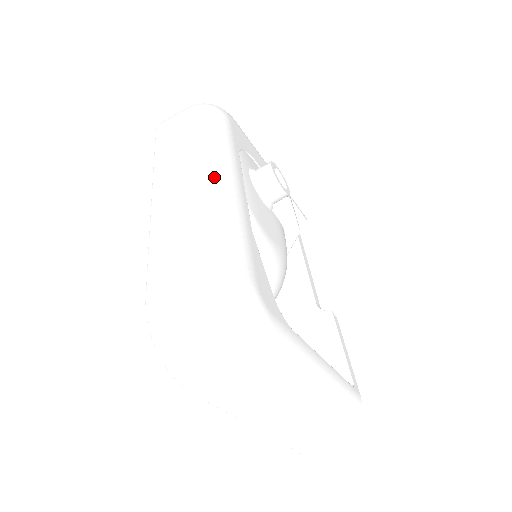
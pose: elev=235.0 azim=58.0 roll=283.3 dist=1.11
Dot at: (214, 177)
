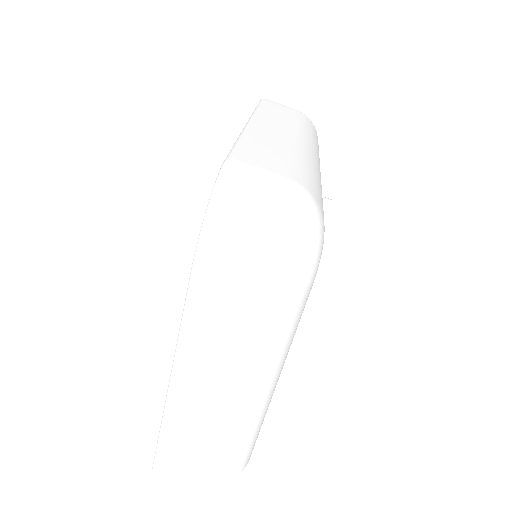
Dot at: (315, 153)
